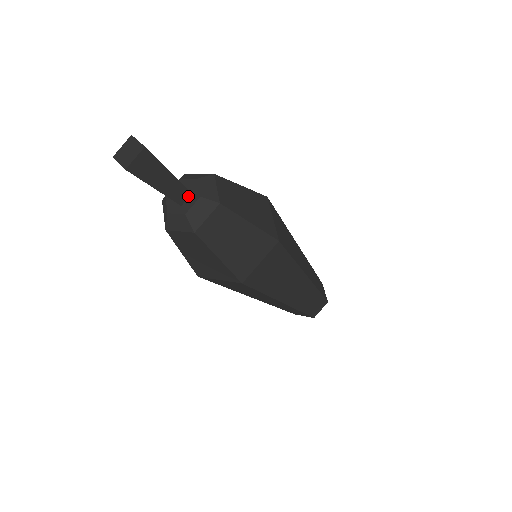
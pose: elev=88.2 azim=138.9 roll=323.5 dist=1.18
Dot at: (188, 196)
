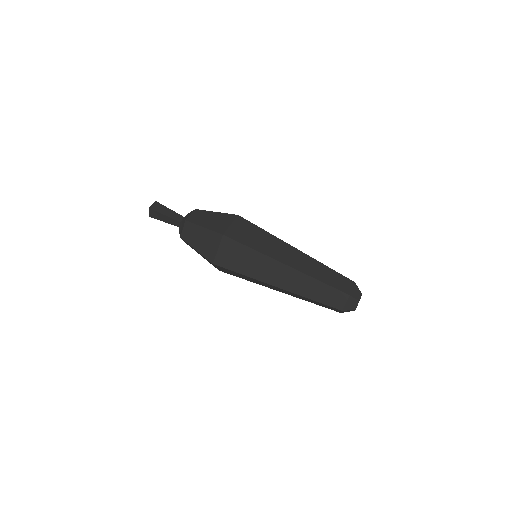
Dot at: occluded
